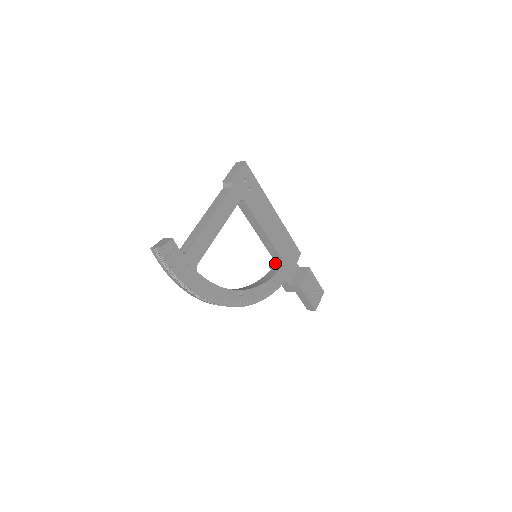
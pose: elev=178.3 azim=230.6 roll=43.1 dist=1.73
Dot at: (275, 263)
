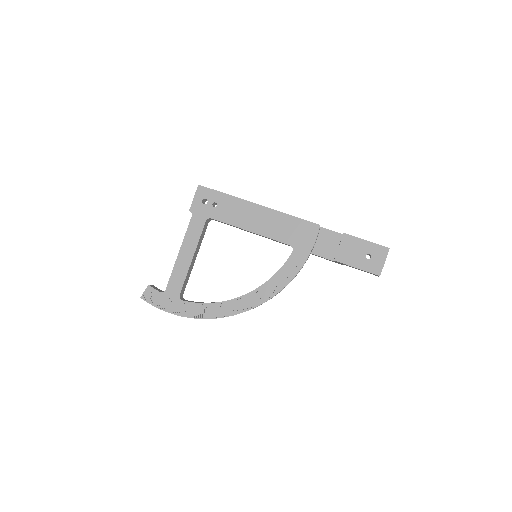
Dot at: occluded
